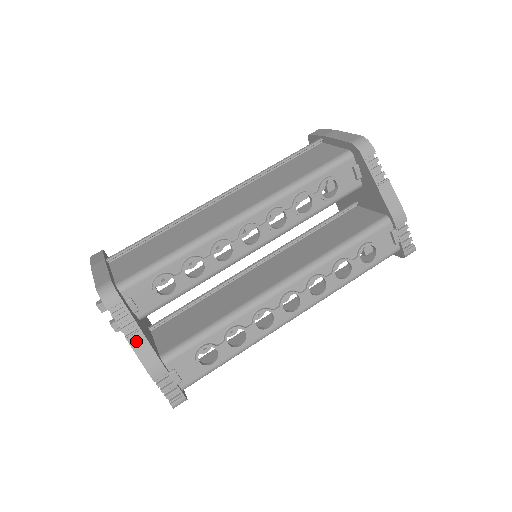
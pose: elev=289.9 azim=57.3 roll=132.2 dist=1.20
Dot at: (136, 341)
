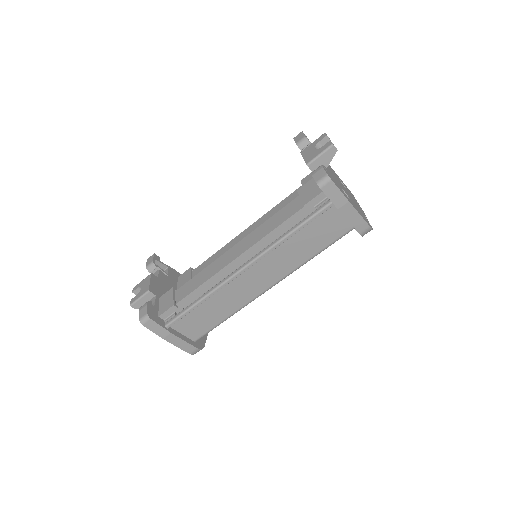
Dot at: occluded
